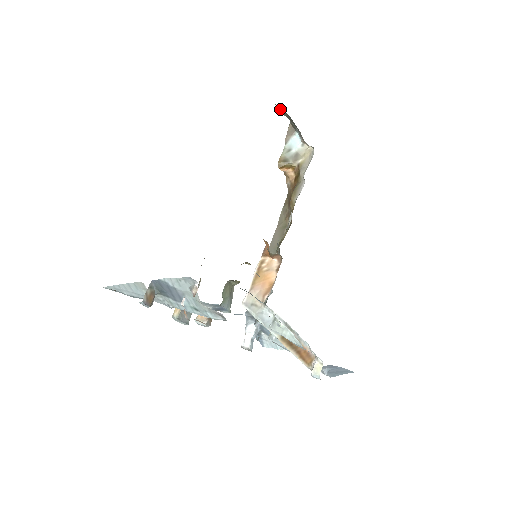
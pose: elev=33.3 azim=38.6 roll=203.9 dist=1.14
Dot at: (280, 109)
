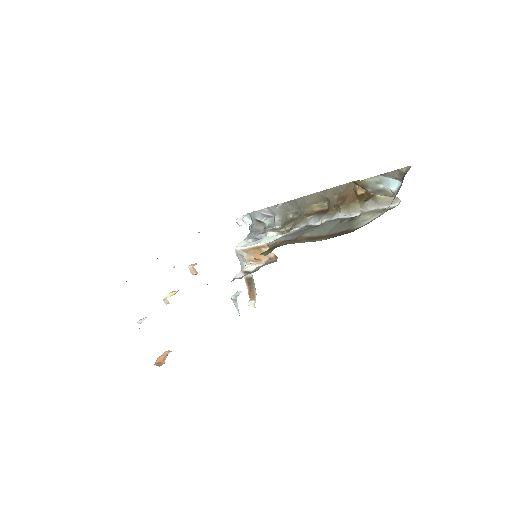
Dot at: occluded
